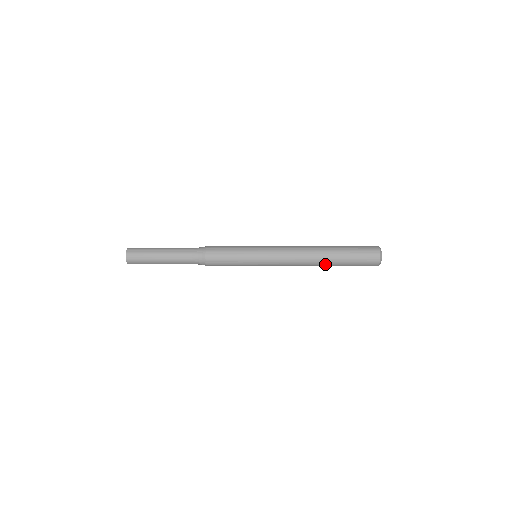
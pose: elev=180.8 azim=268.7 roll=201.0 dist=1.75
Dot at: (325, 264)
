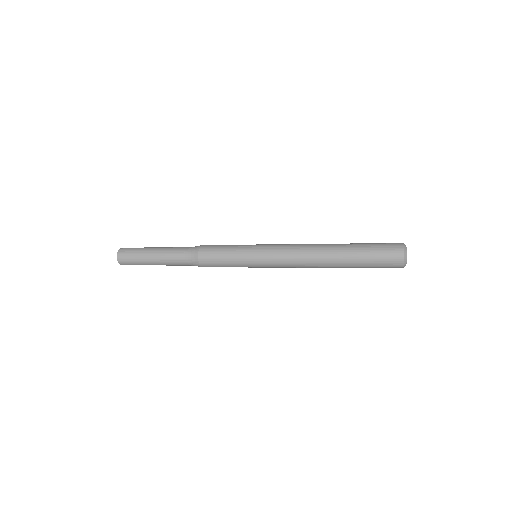
Dot at: (336, 267)
